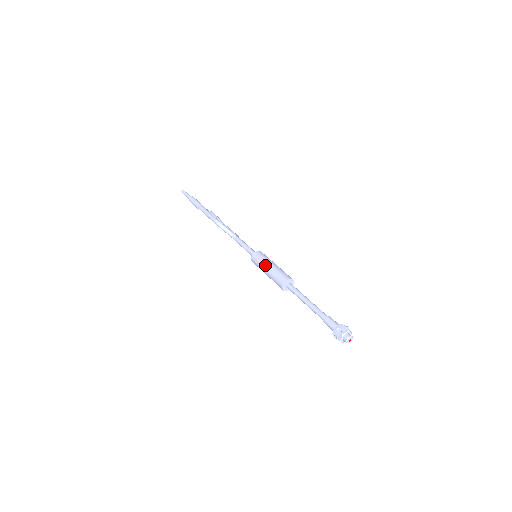
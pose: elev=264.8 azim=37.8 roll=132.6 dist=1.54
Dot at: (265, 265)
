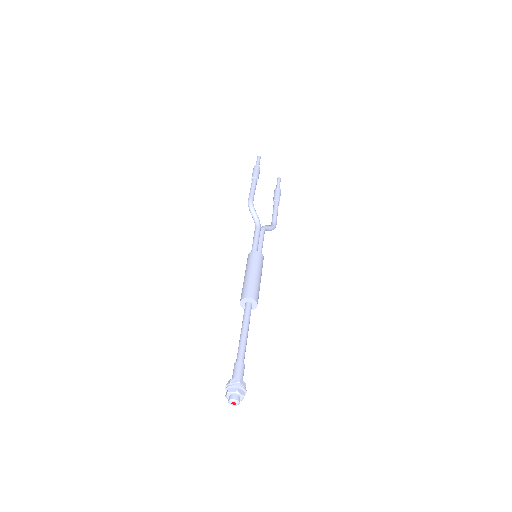
Dot at: (247, 270)
